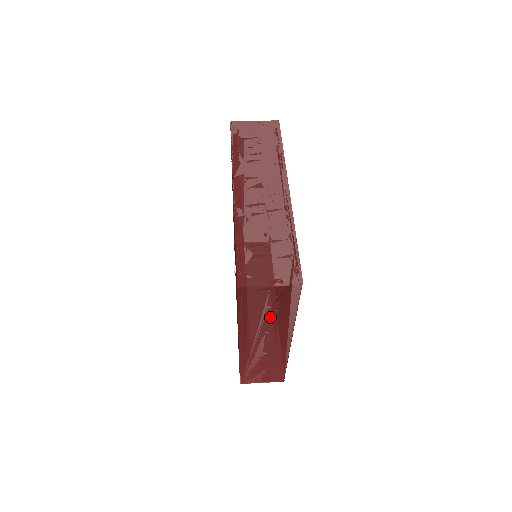
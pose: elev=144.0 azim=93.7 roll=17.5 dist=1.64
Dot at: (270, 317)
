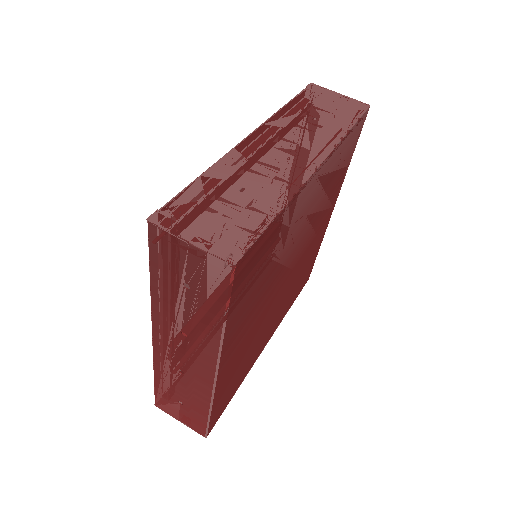
Dot at: (189, 307)
